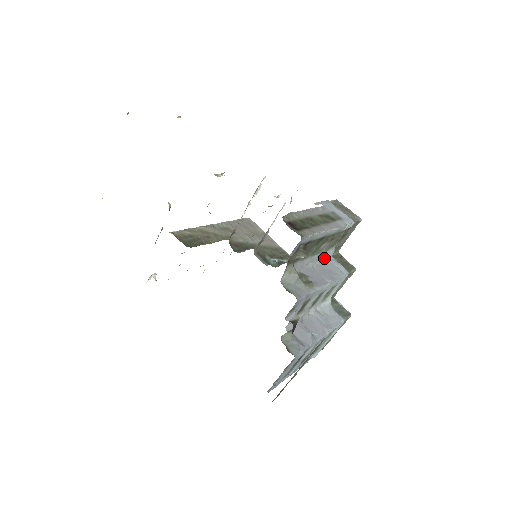
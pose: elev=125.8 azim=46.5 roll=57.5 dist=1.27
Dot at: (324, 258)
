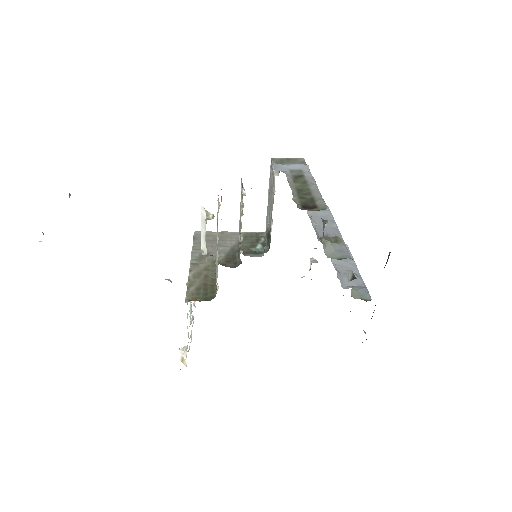
Dot at: (307, 212)
